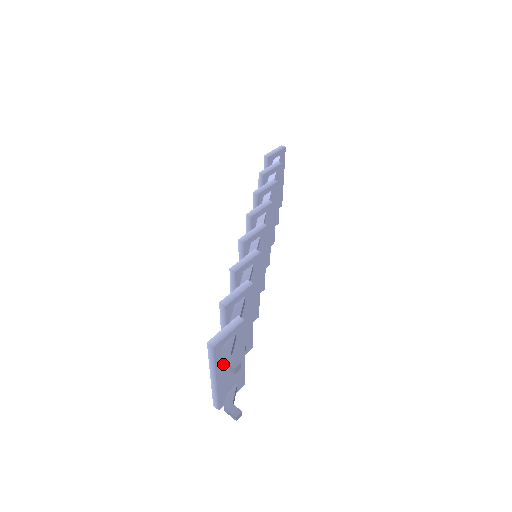
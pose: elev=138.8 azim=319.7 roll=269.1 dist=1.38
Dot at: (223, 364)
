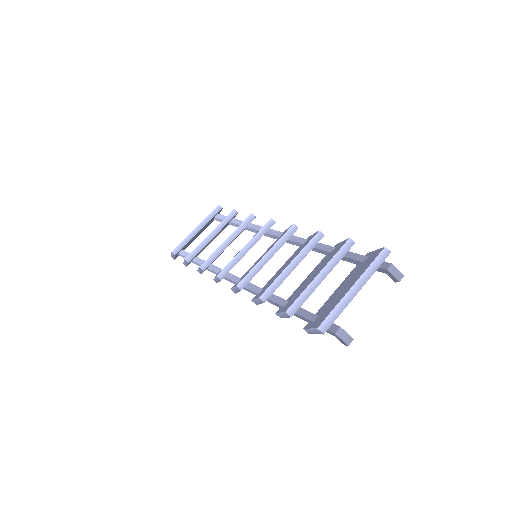
Dot at: (390, 270)
